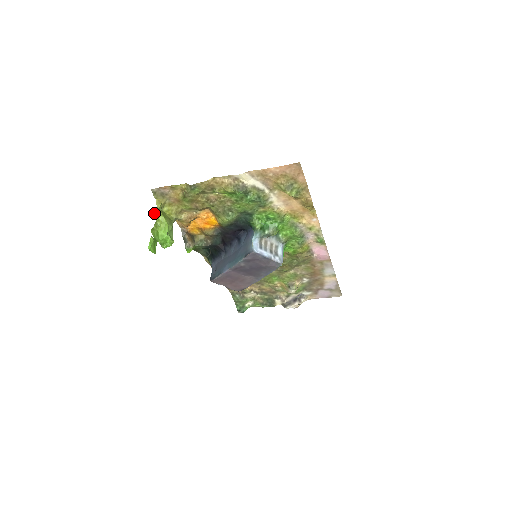
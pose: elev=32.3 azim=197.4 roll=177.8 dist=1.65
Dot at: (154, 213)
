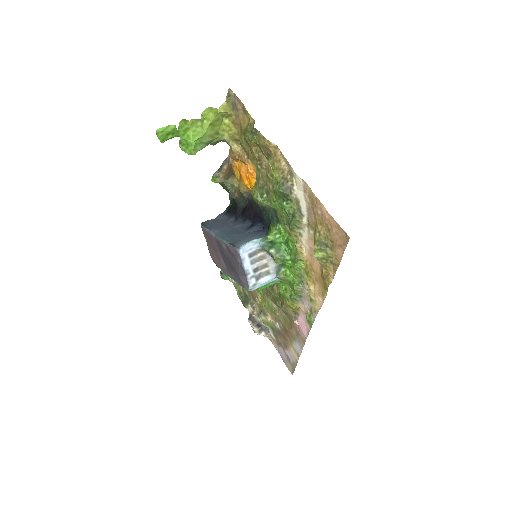
Dot at: (206, 110)
